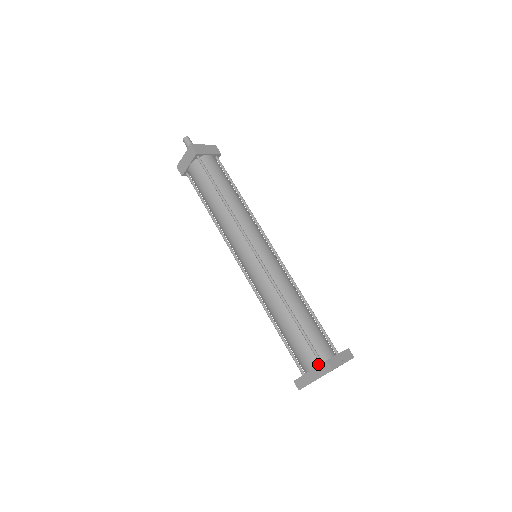
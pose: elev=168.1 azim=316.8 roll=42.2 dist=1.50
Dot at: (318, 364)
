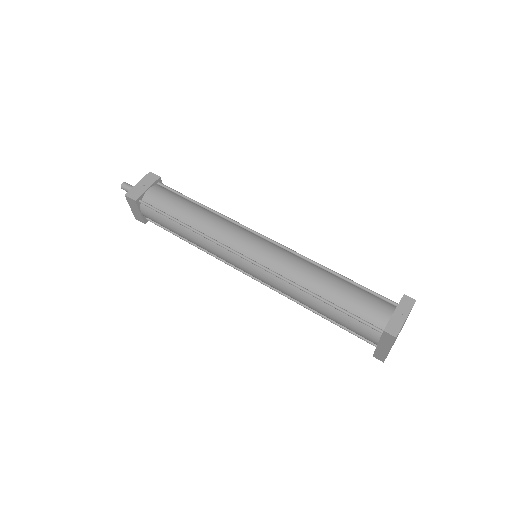
Dot at: (380, 334)
